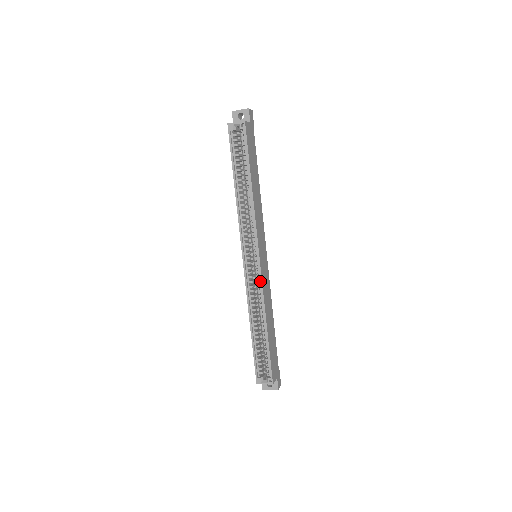
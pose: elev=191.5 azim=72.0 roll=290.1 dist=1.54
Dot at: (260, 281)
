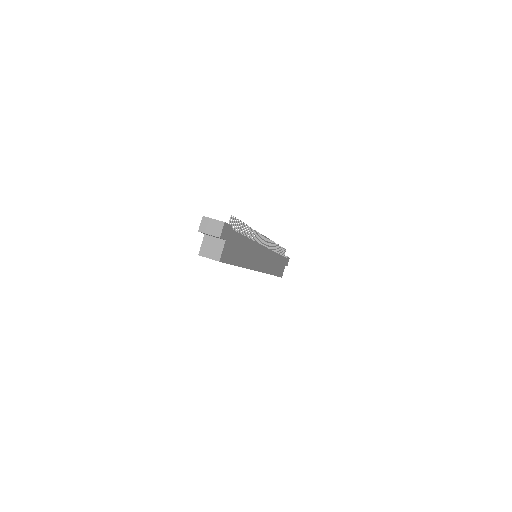
Dot at: occluded
